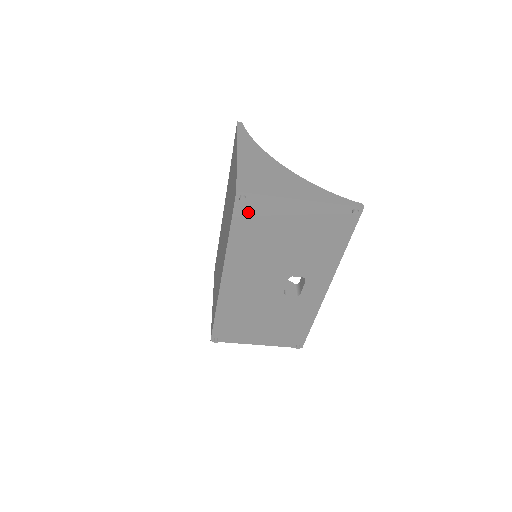
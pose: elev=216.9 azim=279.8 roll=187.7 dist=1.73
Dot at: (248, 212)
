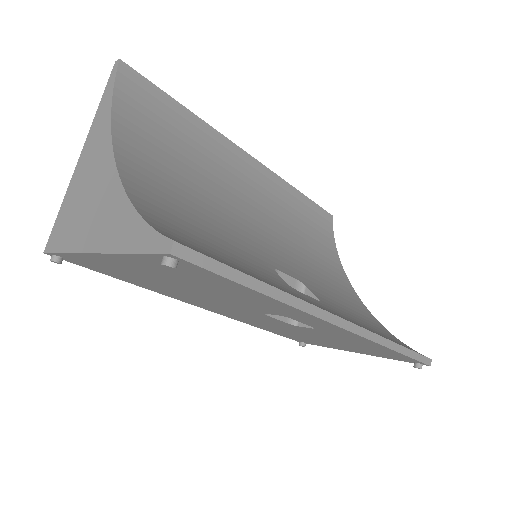
Dot at: (91, 266)
